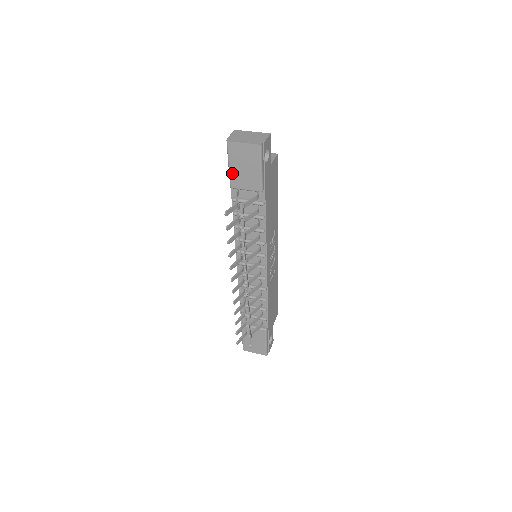
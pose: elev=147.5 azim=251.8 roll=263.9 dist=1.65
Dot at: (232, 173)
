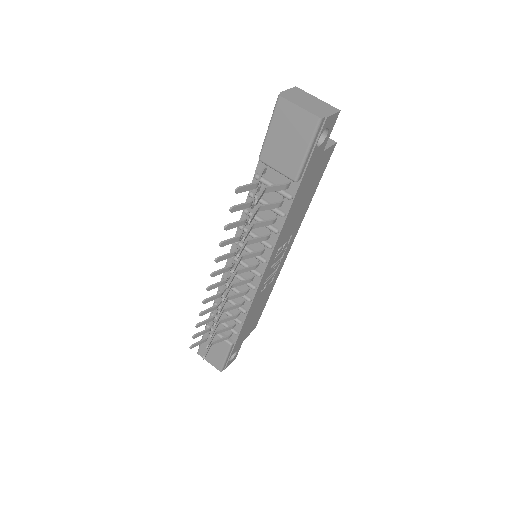
Dot at: (268, 141)
